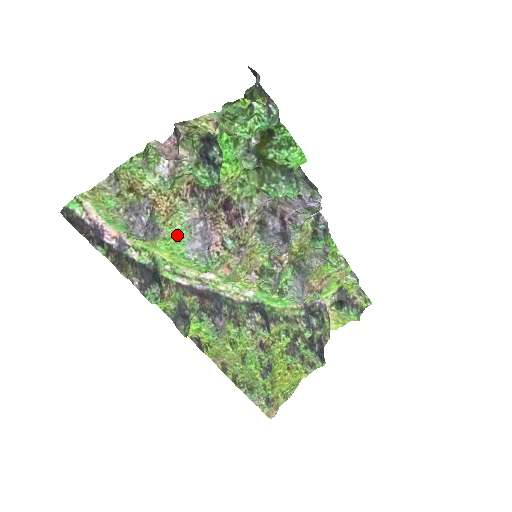
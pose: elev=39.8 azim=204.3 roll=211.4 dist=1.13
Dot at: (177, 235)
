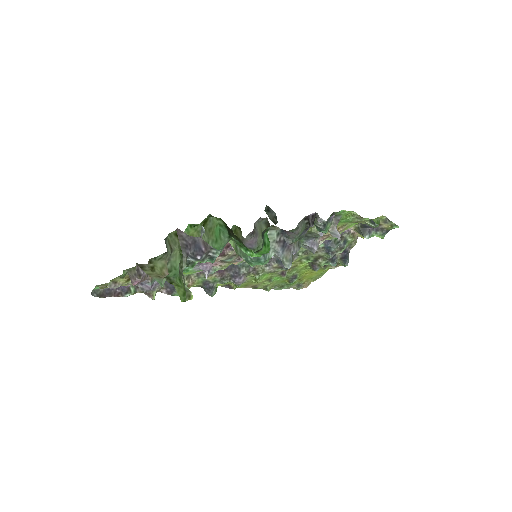
Dot at: occluded
